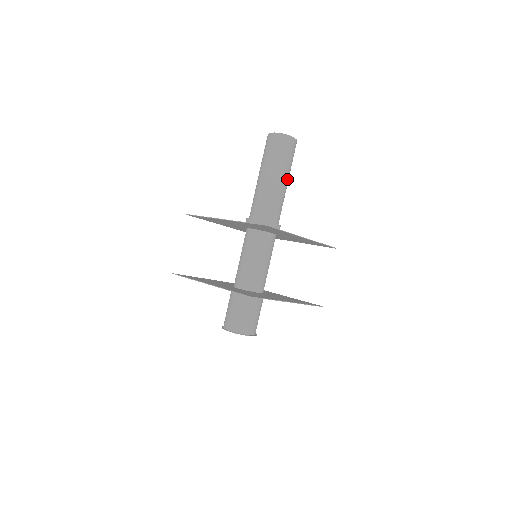
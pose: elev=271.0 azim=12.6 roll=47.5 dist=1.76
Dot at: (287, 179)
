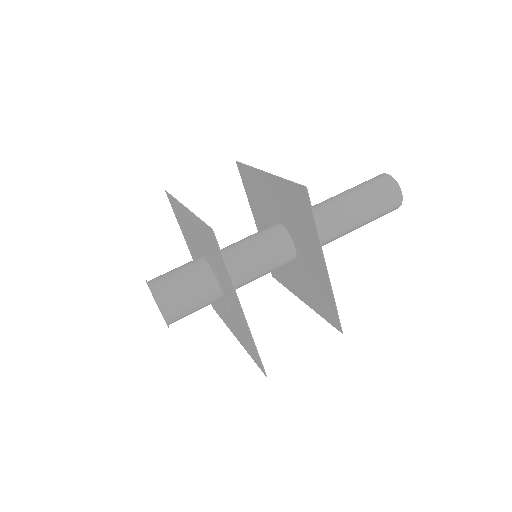
Dot at: (360, 222)
